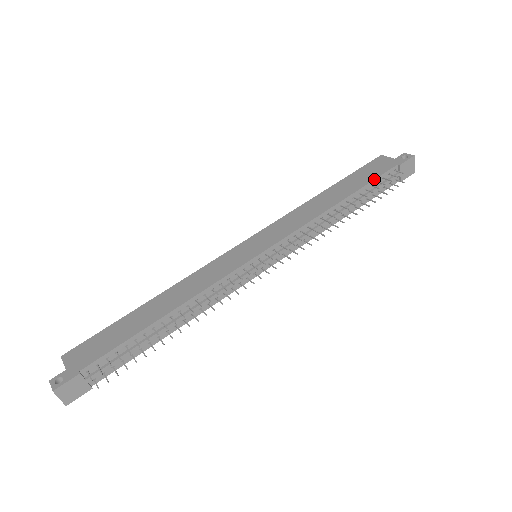
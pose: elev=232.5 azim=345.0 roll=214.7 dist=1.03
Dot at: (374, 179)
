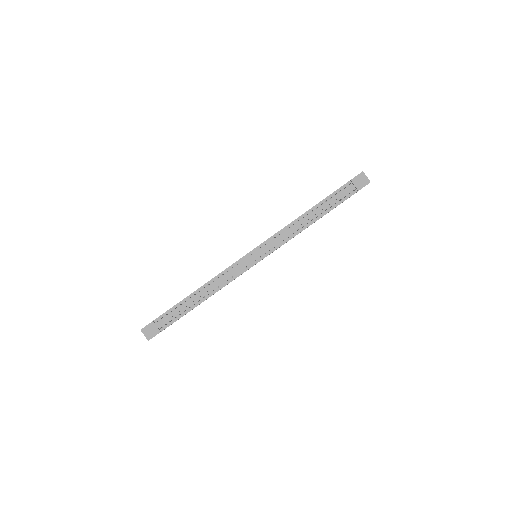
Dot at: occluded
